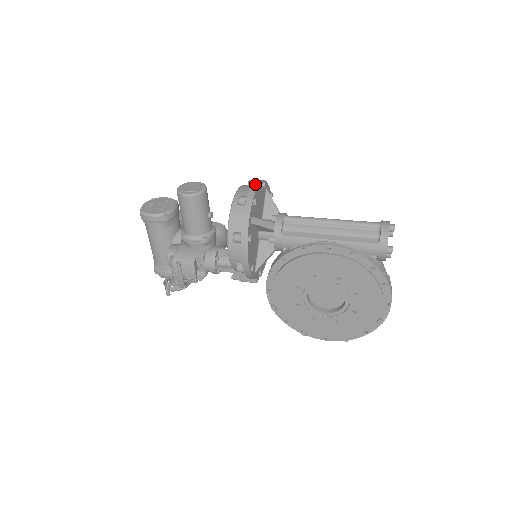
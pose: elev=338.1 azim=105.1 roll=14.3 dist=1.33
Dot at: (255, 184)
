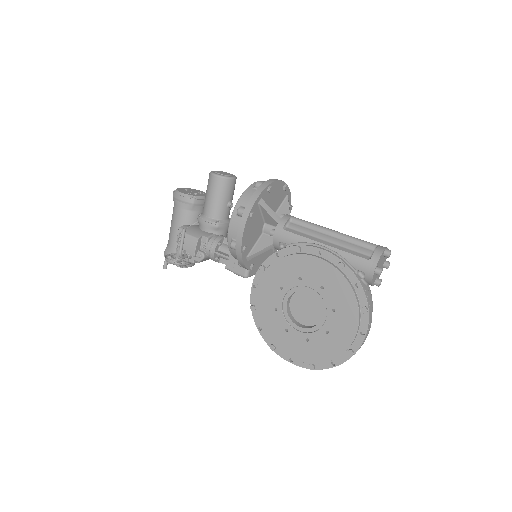
Dot at: (277, 179)
